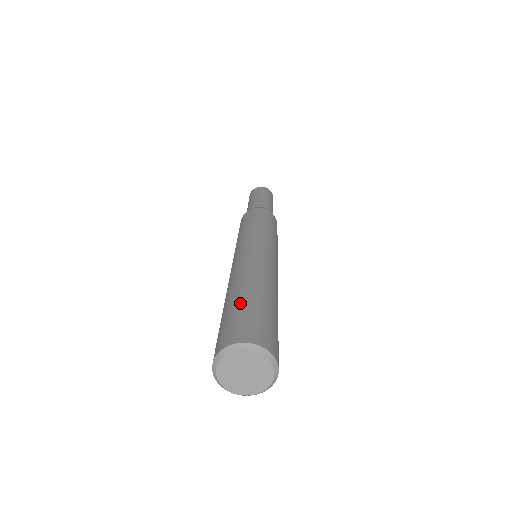
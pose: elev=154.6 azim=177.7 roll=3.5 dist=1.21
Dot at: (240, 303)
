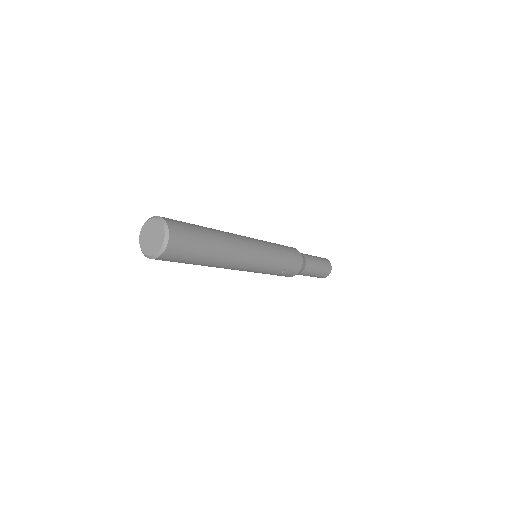
Dot at: occluded
